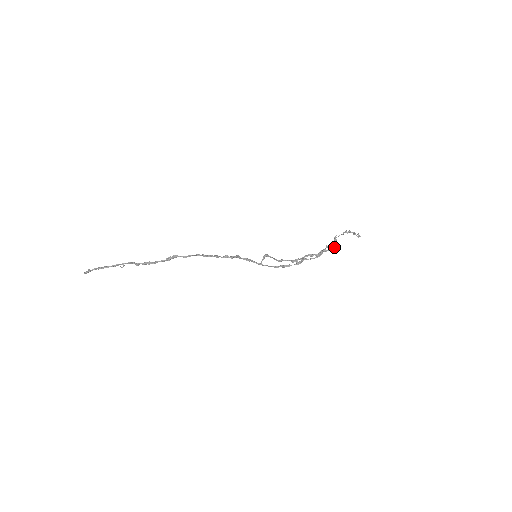
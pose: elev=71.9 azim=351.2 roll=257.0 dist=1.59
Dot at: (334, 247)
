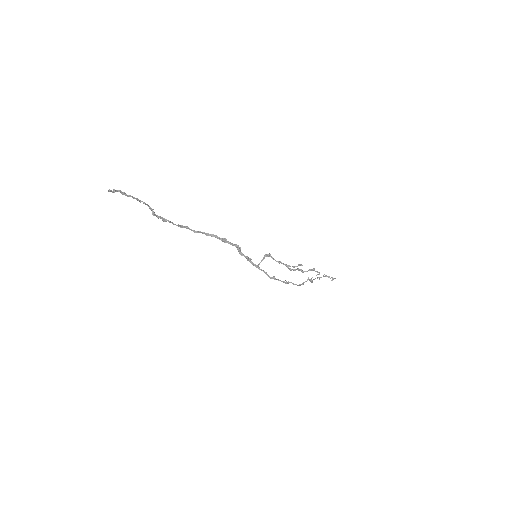
Dot at: (319, 272)
